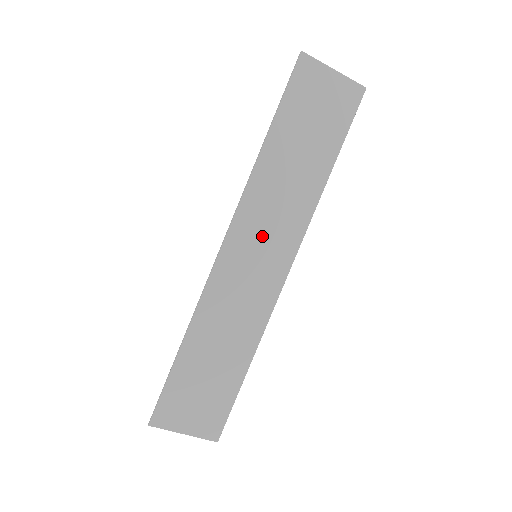
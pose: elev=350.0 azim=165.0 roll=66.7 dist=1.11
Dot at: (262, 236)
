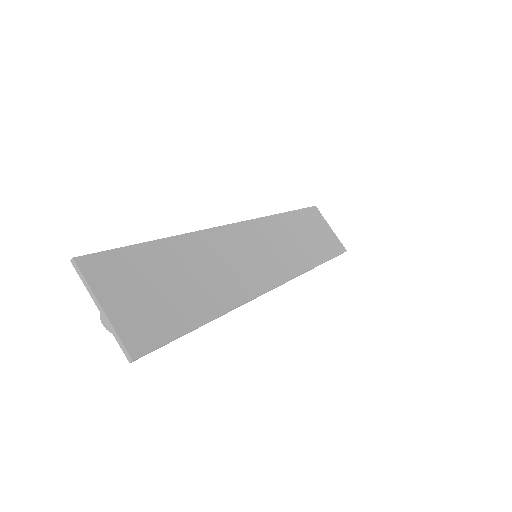
Dot at: (268, 246)
